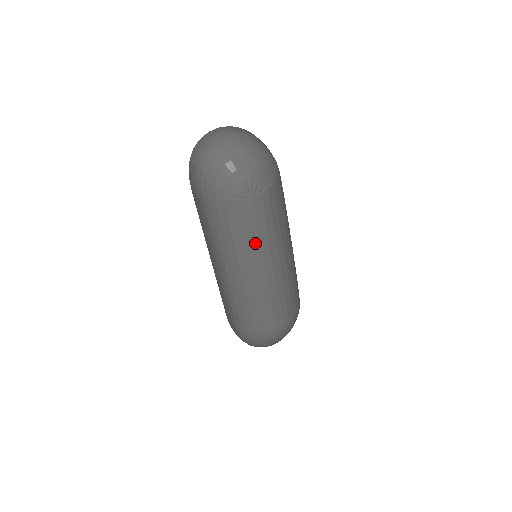
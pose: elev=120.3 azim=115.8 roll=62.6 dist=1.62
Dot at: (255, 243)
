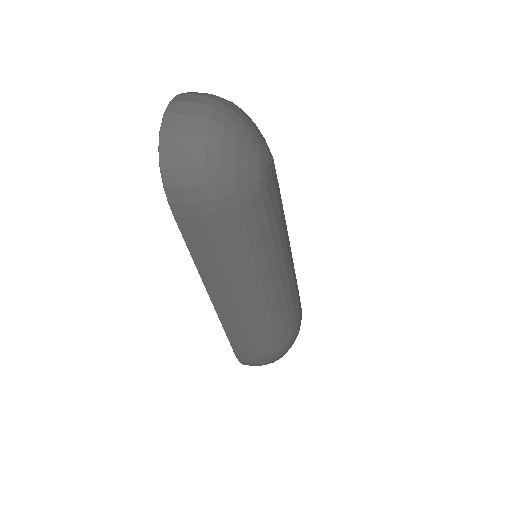
Dot at: (281, 234)
